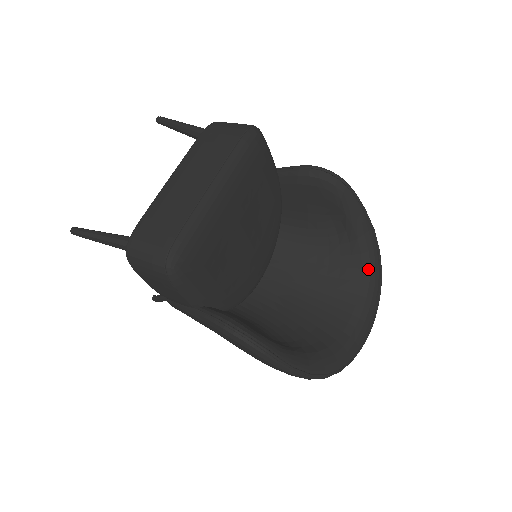
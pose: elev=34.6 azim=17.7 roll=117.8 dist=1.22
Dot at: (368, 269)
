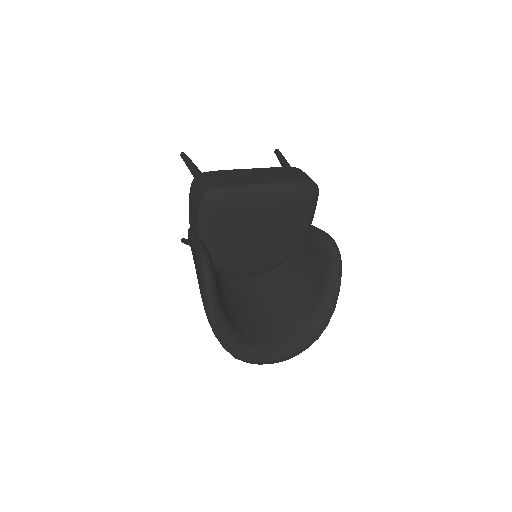
Dot at: (311, 326)
